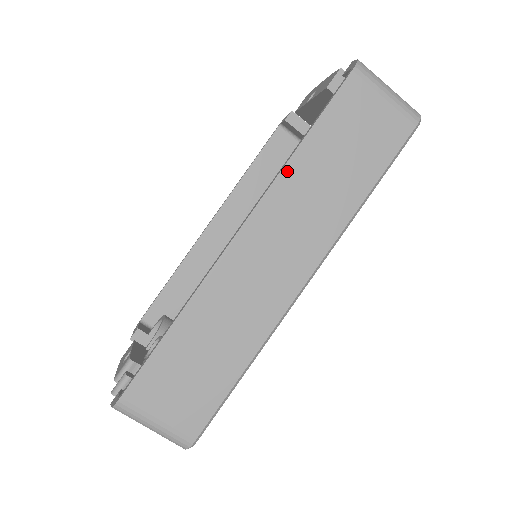
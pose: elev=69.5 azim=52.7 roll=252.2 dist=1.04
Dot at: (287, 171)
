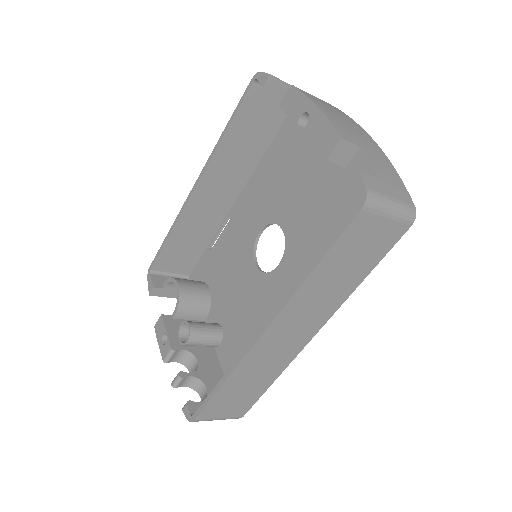
Dot at: (301, 290)
